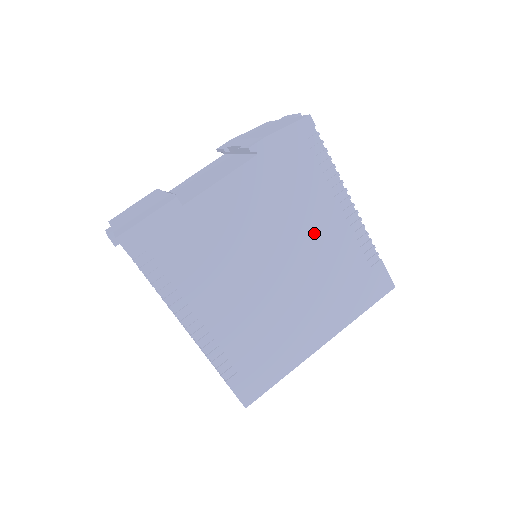
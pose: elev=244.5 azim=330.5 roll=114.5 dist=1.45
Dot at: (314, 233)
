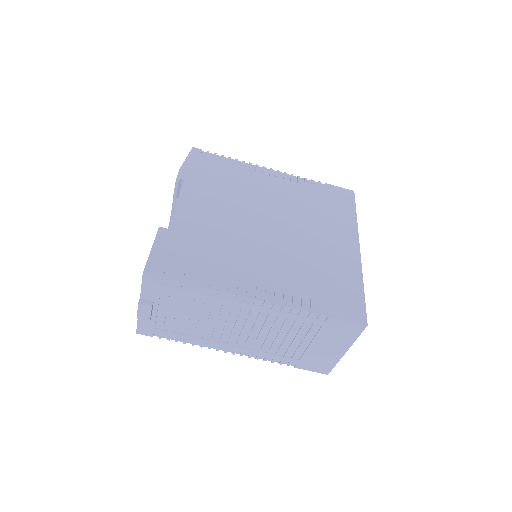
Dot at: (268, 195)
